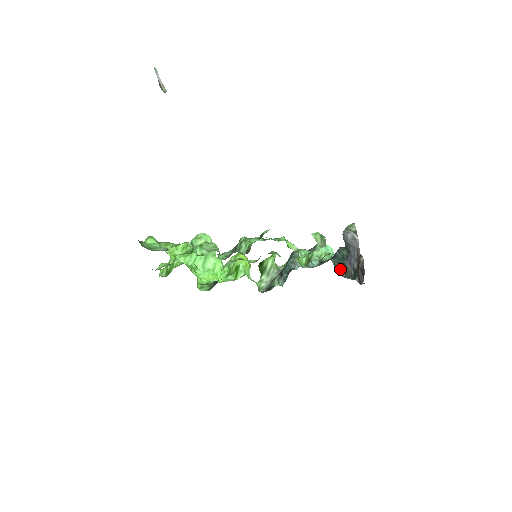
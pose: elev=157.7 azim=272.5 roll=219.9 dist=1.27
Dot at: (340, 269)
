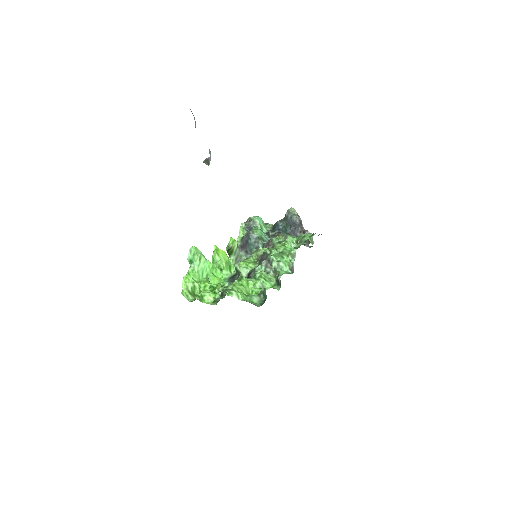
Dot at: occluded
